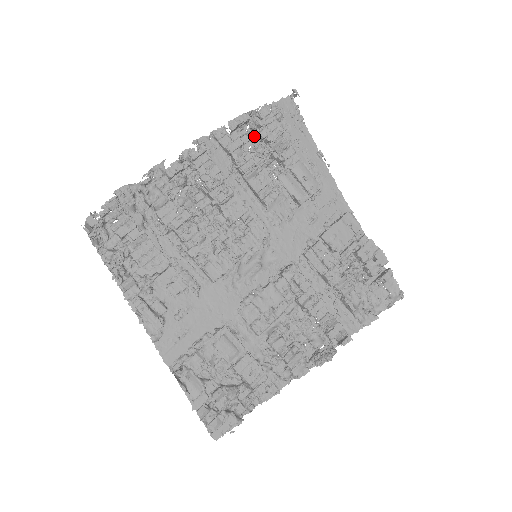
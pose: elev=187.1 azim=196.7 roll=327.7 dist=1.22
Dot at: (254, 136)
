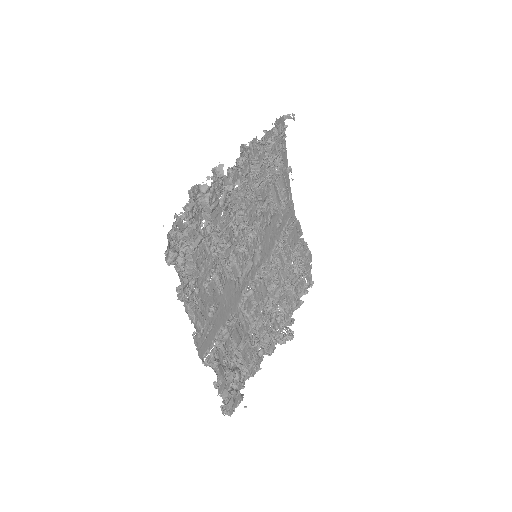
Dot at: (265, 148)
